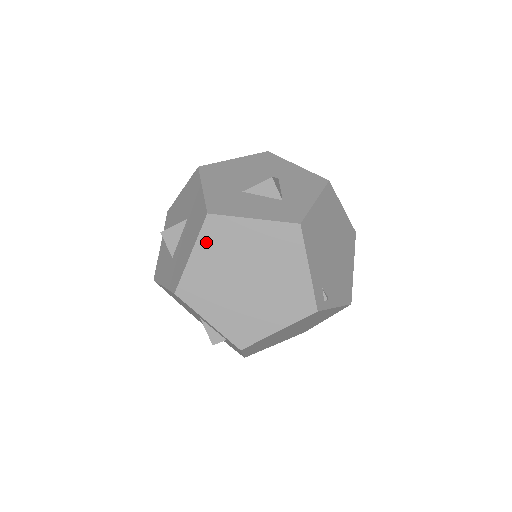
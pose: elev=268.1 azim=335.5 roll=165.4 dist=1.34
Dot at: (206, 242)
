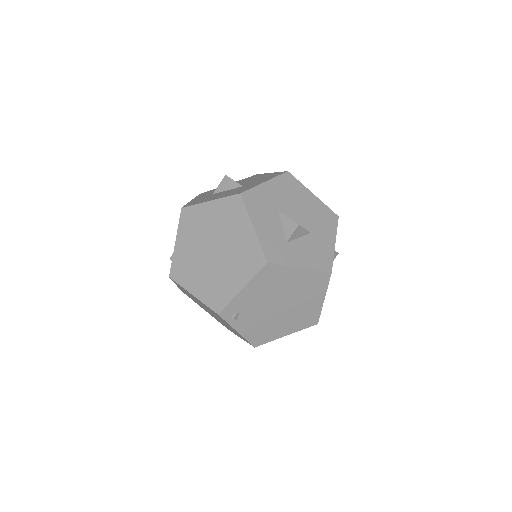
Dot at: (223, 205)
